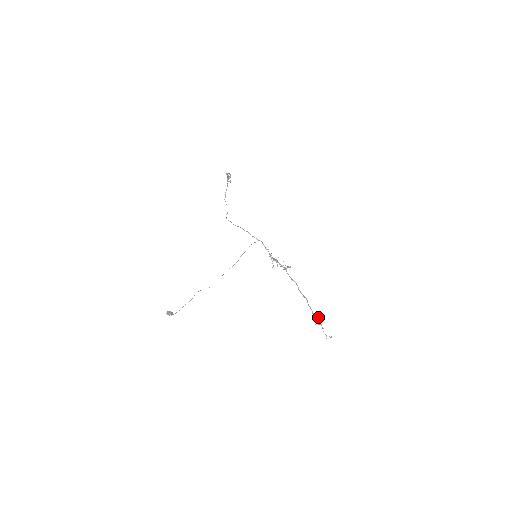
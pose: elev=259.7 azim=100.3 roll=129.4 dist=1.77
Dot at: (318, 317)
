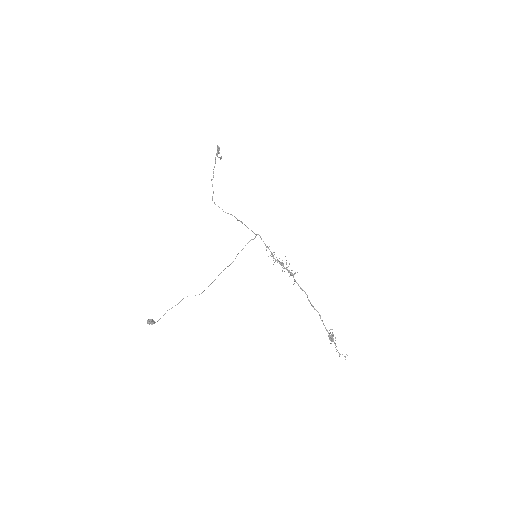
Dot at: (332, 334)
